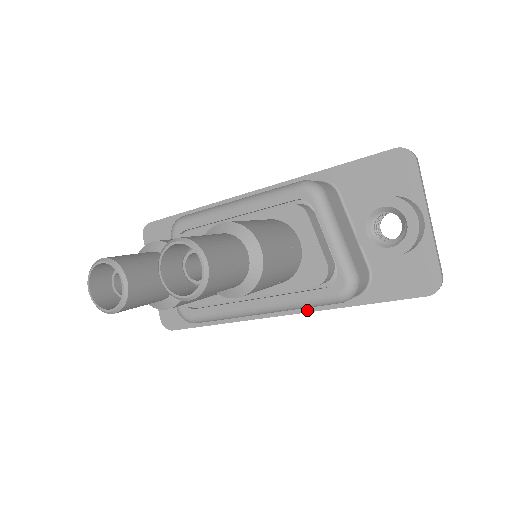
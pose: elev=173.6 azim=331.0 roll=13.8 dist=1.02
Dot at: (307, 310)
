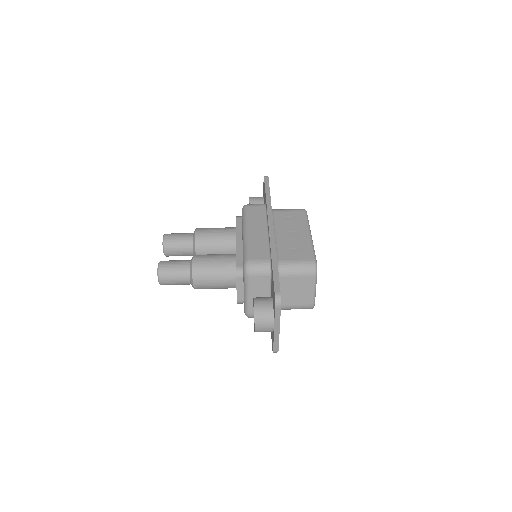
Dot at: occluded
